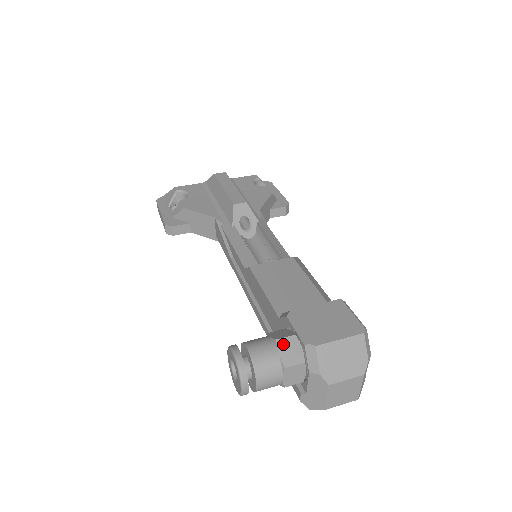
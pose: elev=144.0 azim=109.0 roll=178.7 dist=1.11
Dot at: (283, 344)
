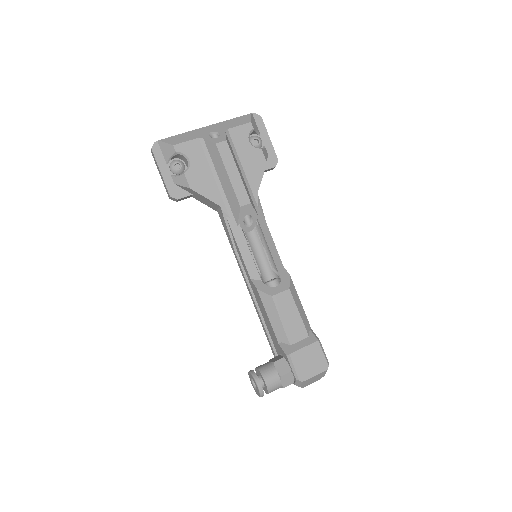
Dot at: (284, 378)
